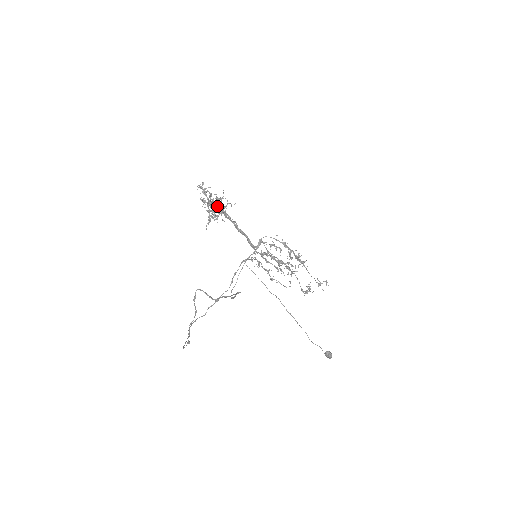
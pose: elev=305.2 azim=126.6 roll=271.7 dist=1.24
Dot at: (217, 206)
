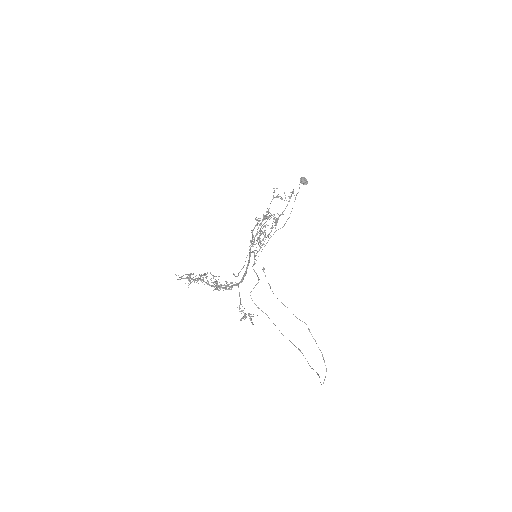
Dot at: (251, 320)
